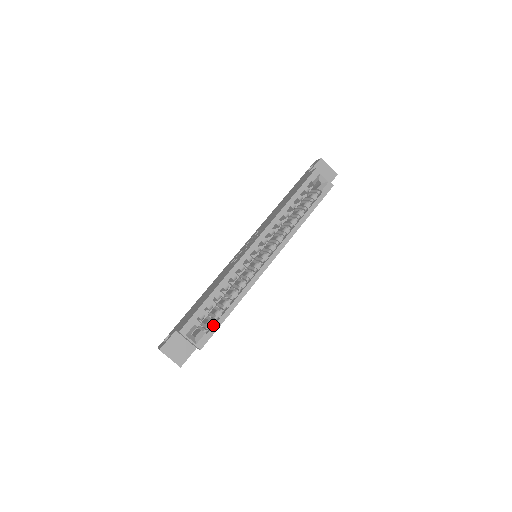
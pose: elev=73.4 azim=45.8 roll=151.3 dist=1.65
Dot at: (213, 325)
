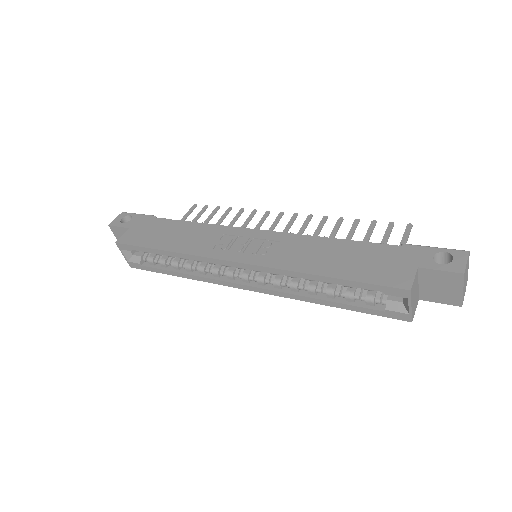
Dot at: (152, 265)
